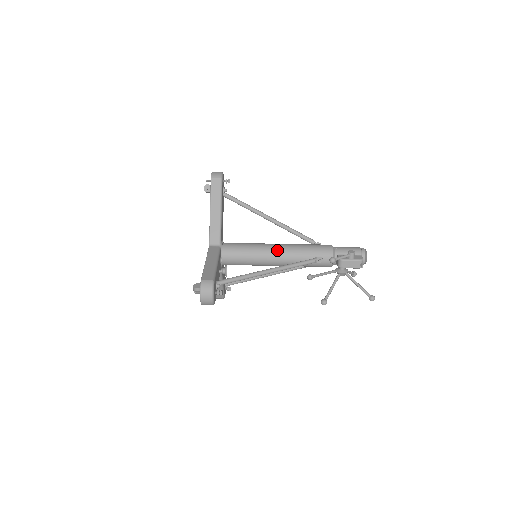
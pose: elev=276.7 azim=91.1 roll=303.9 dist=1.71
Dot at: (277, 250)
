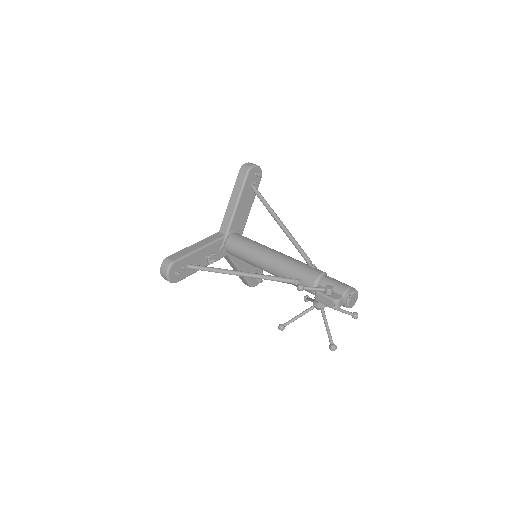
Dot at: (268, 257)
